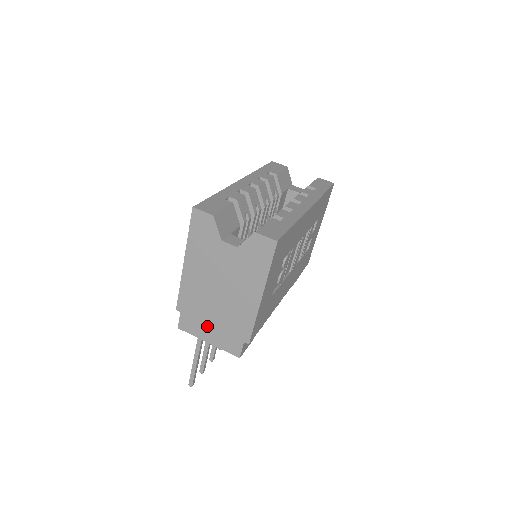
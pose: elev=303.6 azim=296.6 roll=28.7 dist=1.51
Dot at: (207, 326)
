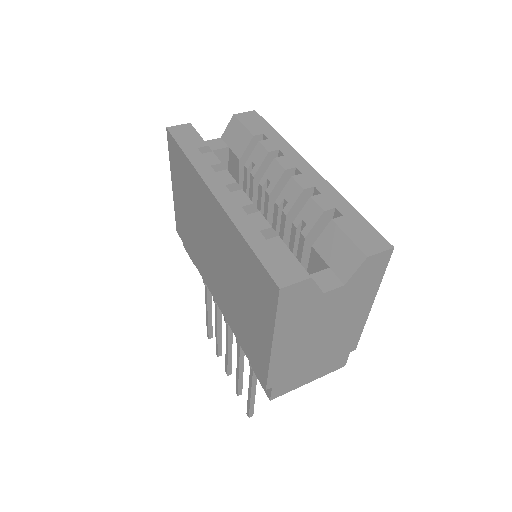
Dot at: (307, 373)
